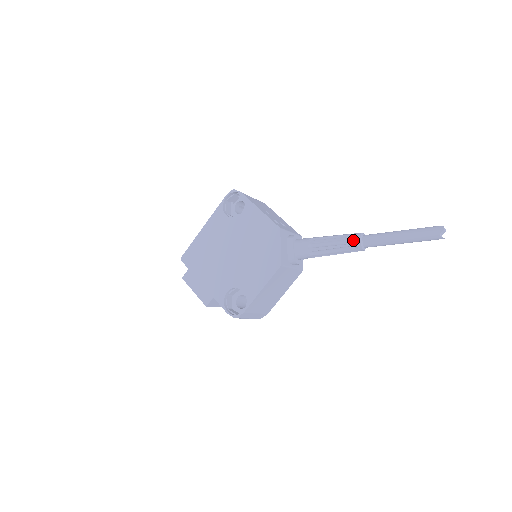
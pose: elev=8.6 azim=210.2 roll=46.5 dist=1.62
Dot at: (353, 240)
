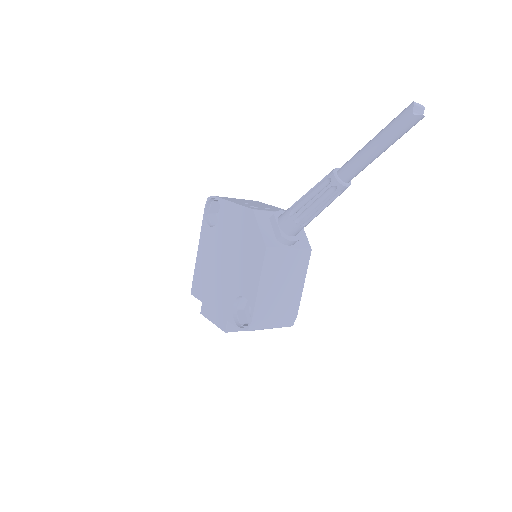
Dot at: (328, 181)
